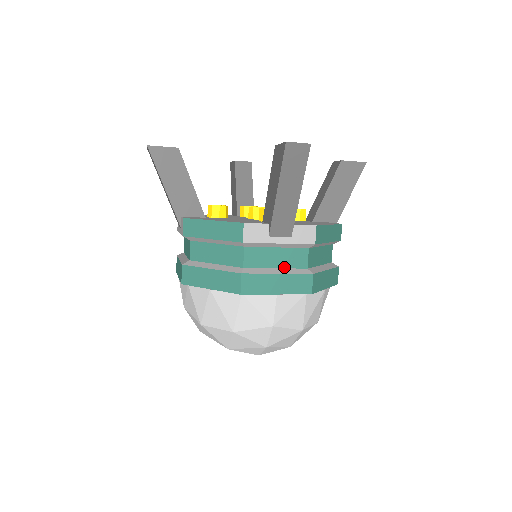
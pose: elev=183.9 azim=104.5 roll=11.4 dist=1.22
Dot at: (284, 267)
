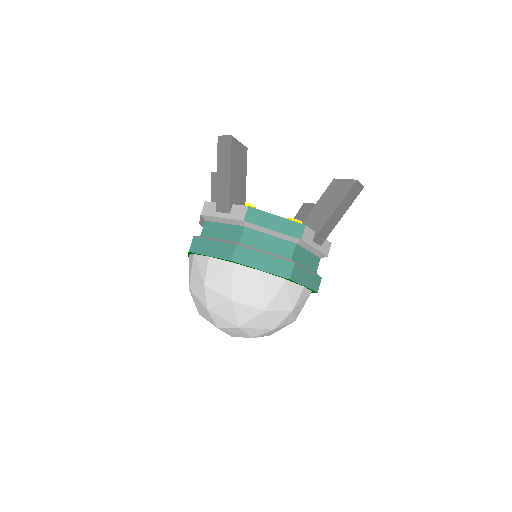
Dot at: (224, 239)
